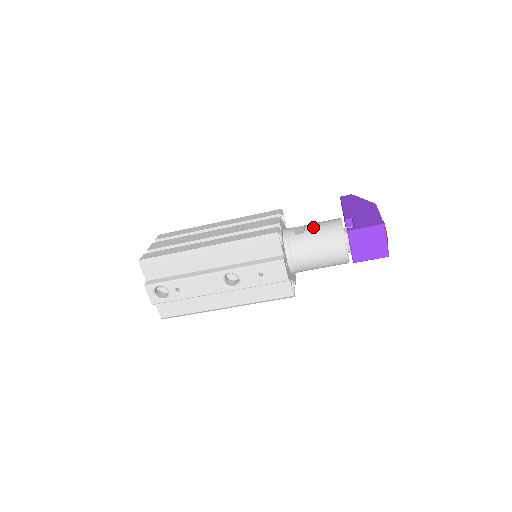
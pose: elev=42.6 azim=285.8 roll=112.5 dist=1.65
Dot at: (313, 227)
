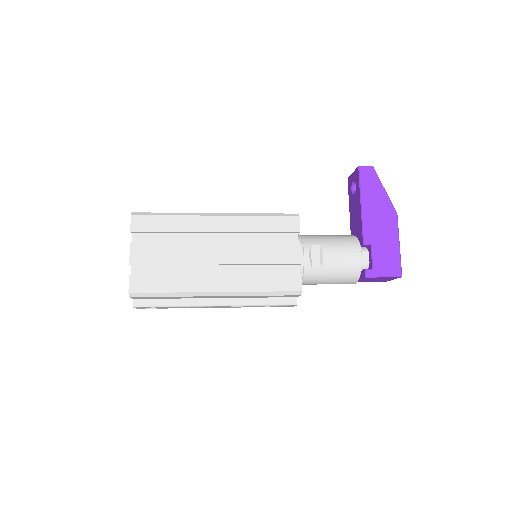
Dot at: (332, 261)
